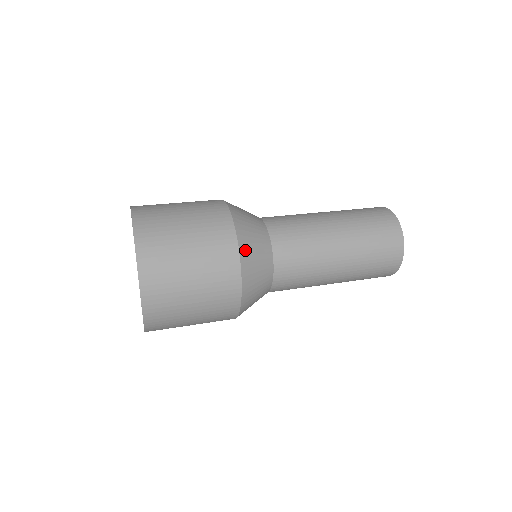
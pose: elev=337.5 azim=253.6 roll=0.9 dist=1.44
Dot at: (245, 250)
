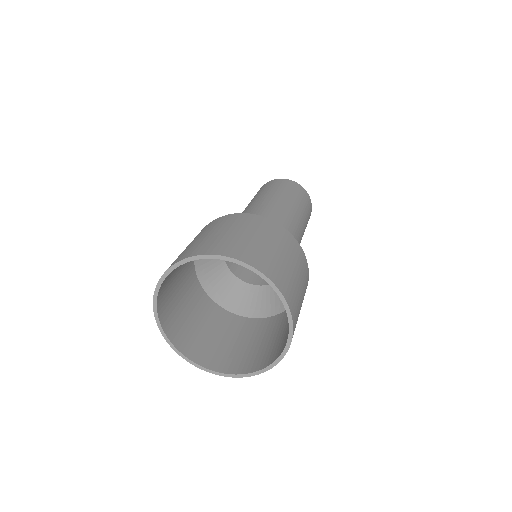
Dot at: occluded
